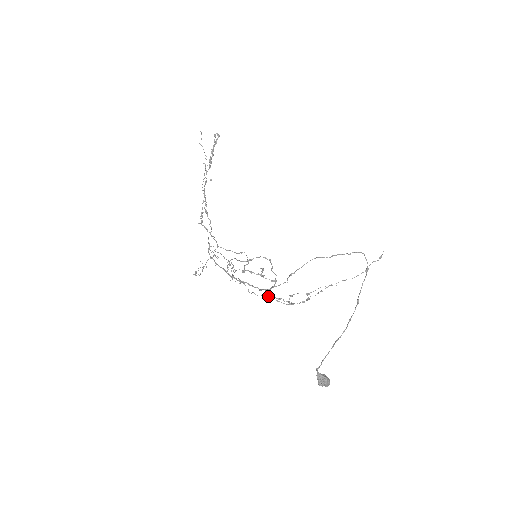
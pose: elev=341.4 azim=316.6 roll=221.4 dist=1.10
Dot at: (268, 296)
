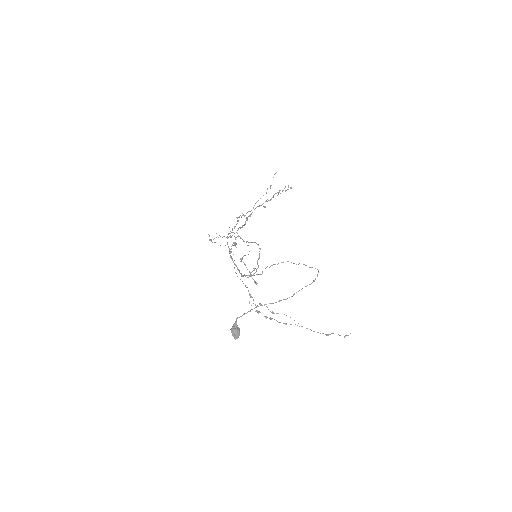
Dot at: occluded
